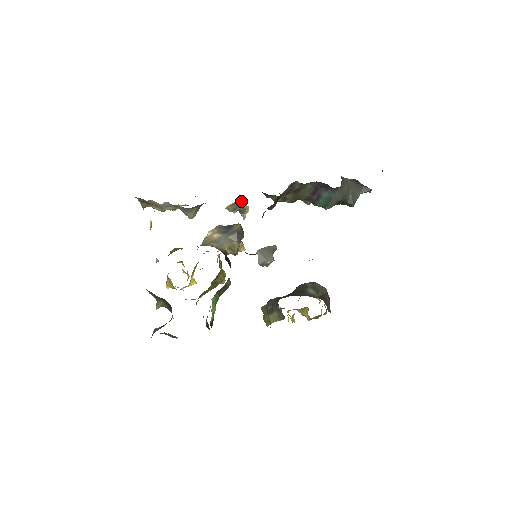
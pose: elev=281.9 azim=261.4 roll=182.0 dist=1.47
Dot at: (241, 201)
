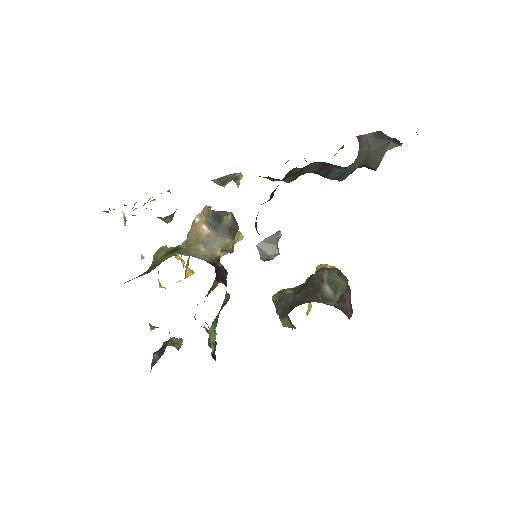
Dot at: (229, 175)
